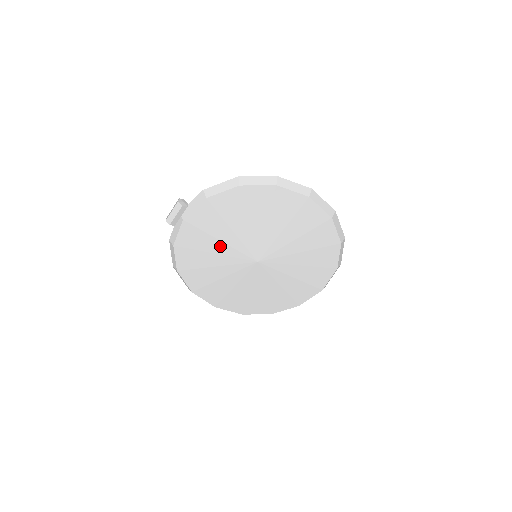
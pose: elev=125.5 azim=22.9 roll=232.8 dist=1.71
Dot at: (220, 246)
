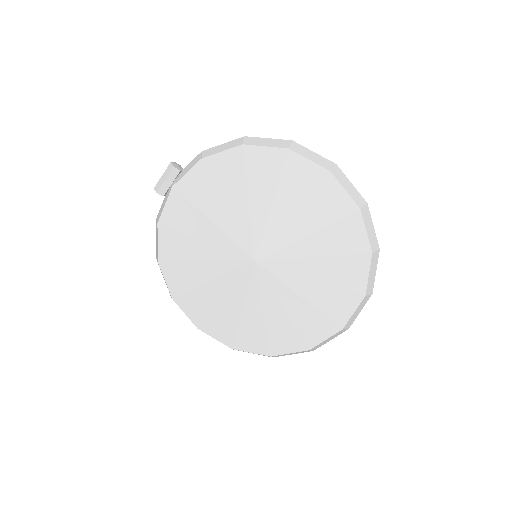
Dot at: (211, 230)
